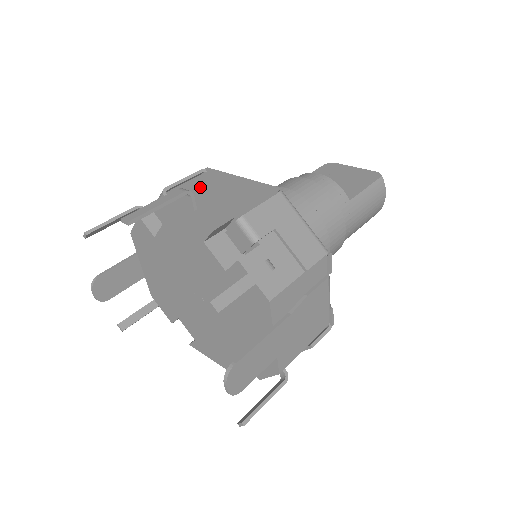
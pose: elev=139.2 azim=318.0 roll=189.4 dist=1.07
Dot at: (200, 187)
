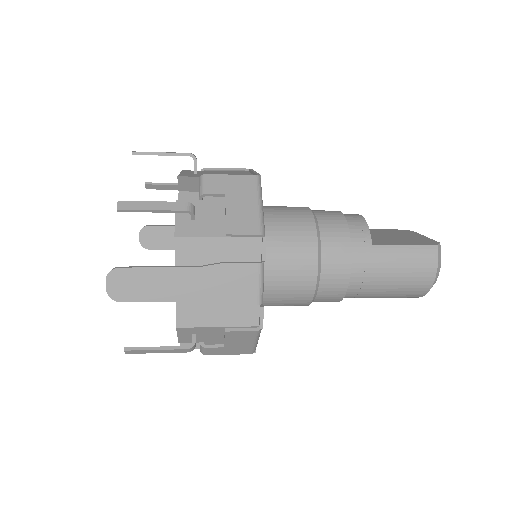
Dot at: (225, 172)
